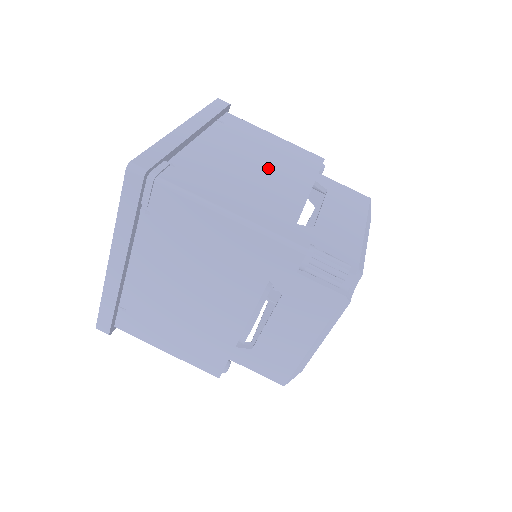
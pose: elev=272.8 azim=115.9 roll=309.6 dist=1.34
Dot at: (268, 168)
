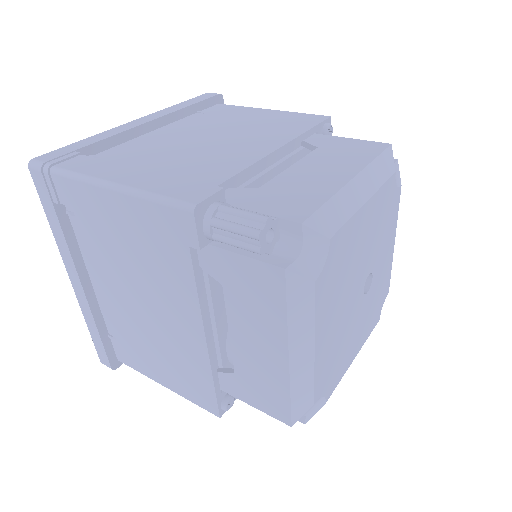
Dot at: (228, 139)
